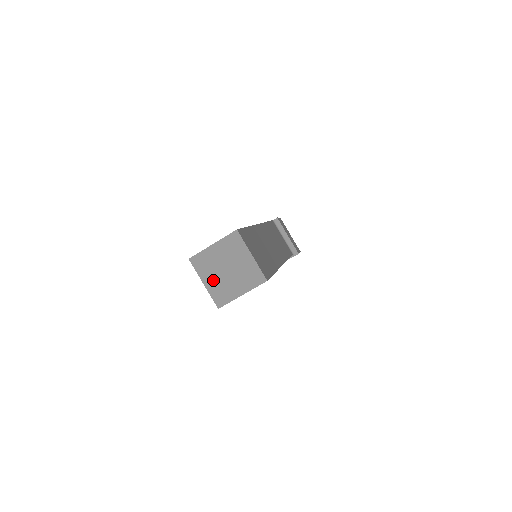
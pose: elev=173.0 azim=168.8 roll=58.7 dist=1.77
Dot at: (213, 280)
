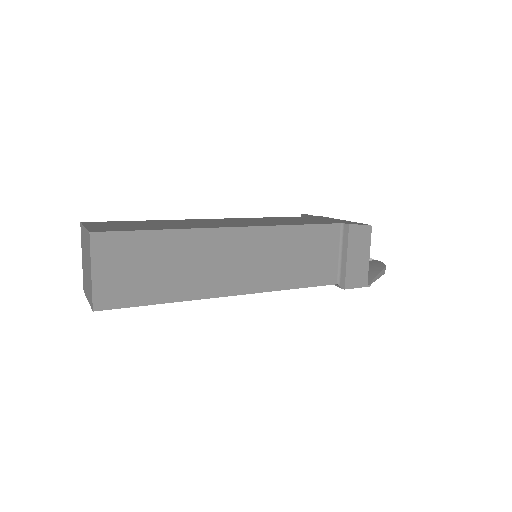
Dot at: (84, 262)
